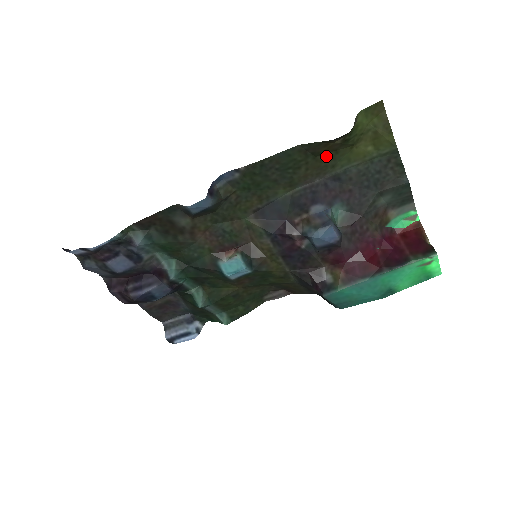
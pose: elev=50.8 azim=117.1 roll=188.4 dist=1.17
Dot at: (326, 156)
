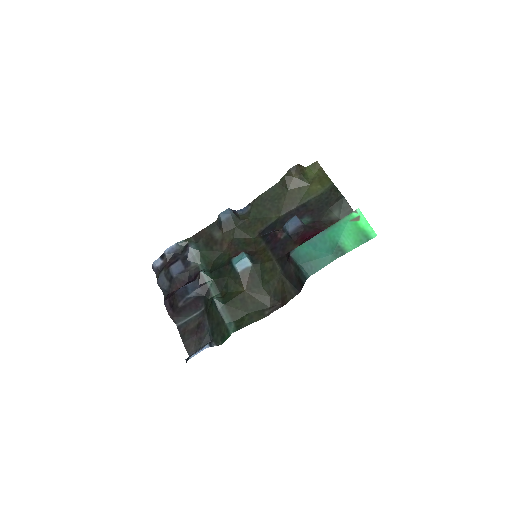
Dot at: (294, 191)
